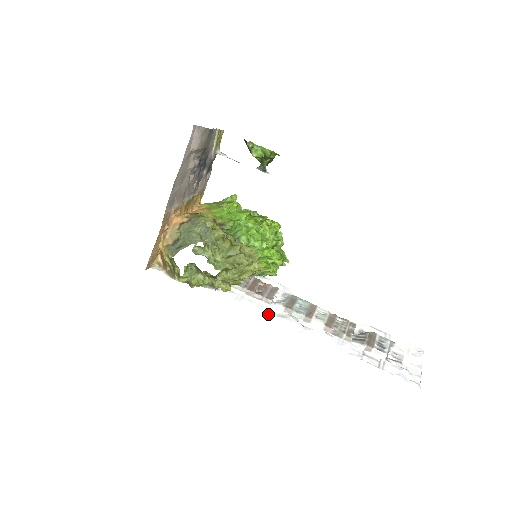
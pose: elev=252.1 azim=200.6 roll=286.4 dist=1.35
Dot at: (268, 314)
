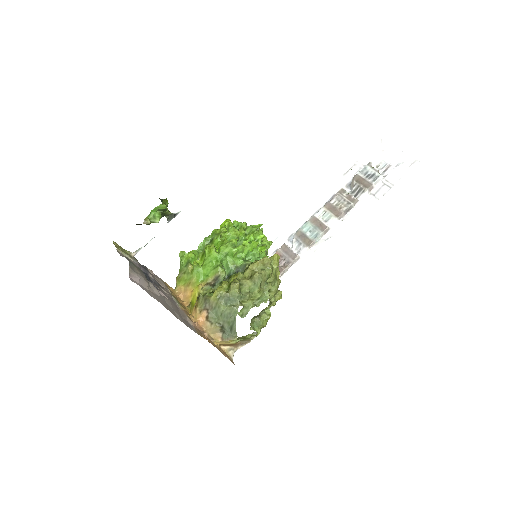
Dot at: (310, 264)
